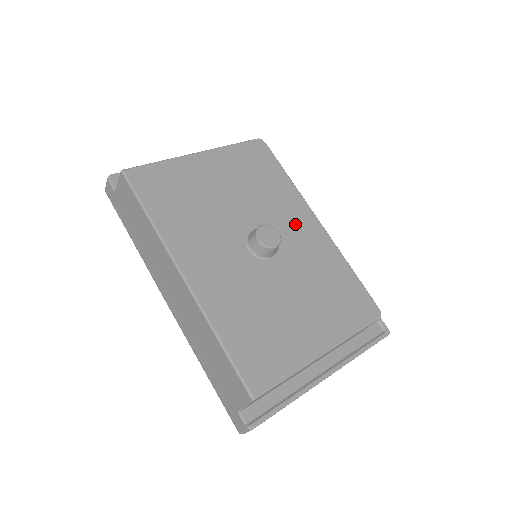
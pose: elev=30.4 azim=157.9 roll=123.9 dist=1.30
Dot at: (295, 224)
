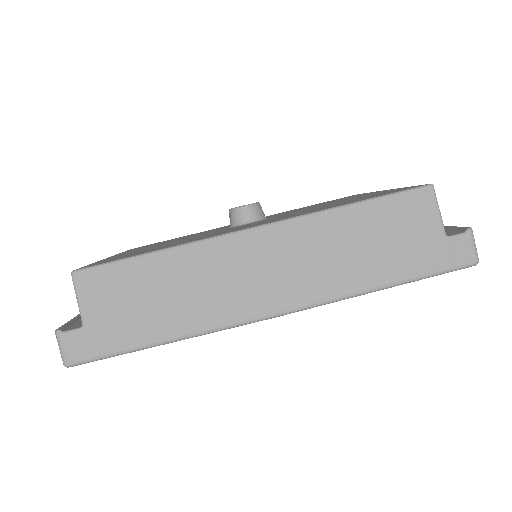
Dot at: occluded
